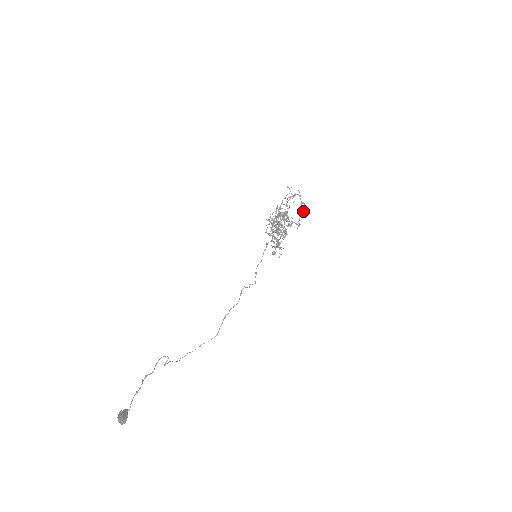
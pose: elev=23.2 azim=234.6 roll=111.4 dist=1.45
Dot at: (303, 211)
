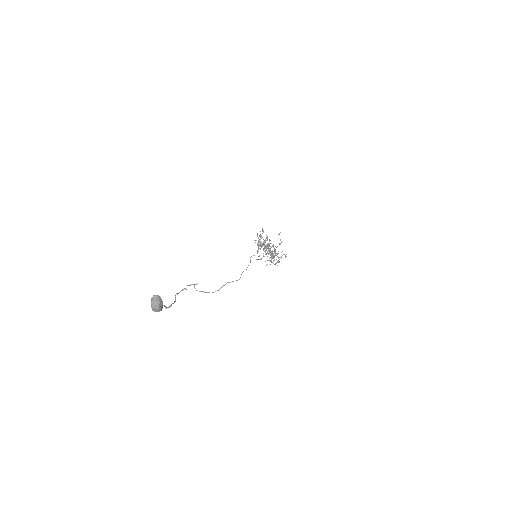
Dot at: occluded
